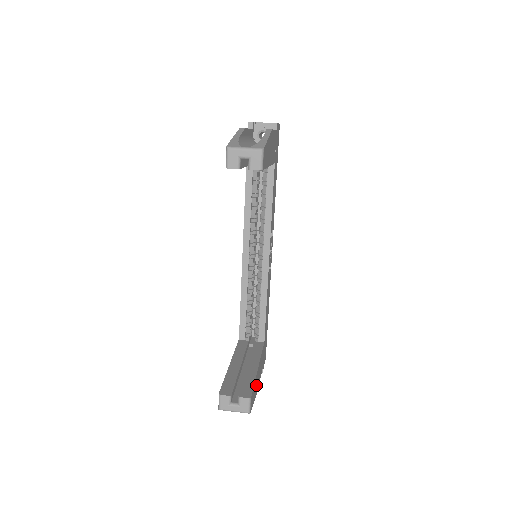
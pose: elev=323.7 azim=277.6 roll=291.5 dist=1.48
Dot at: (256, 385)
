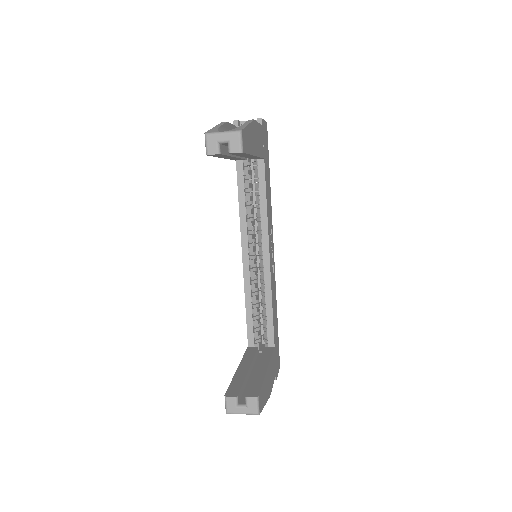
Dot at: (266, 388)
